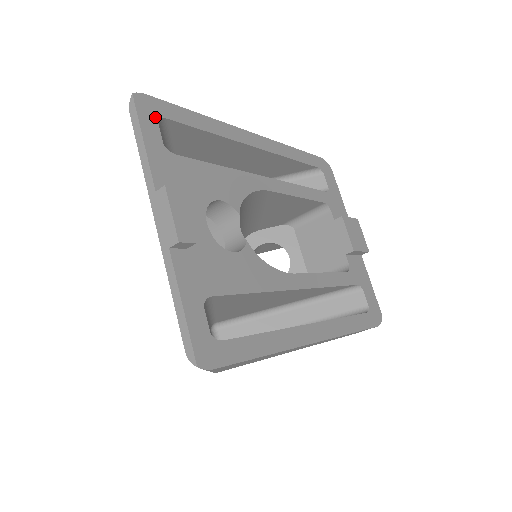
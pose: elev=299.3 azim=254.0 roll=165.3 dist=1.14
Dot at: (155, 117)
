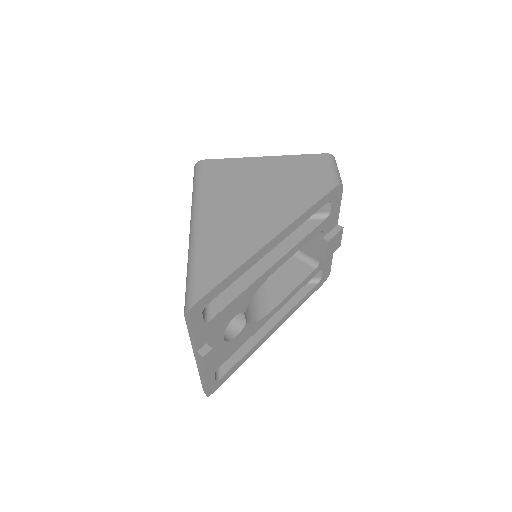
Dot at: (201, 311)
